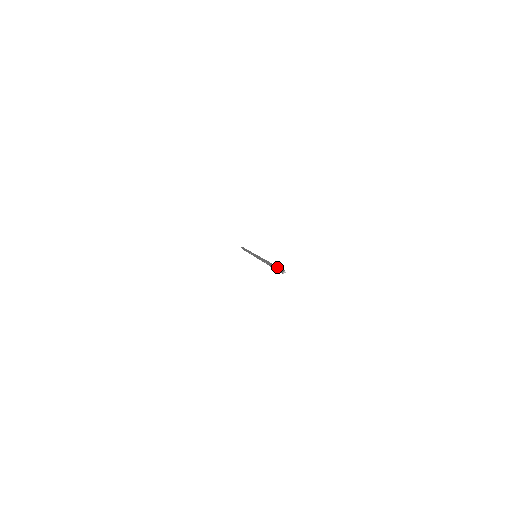
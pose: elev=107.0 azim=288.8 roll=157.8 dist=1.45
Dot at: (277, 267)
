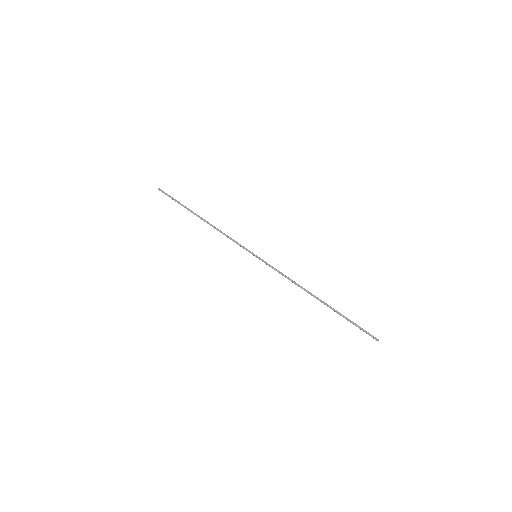
Dot at: (354, 324)
